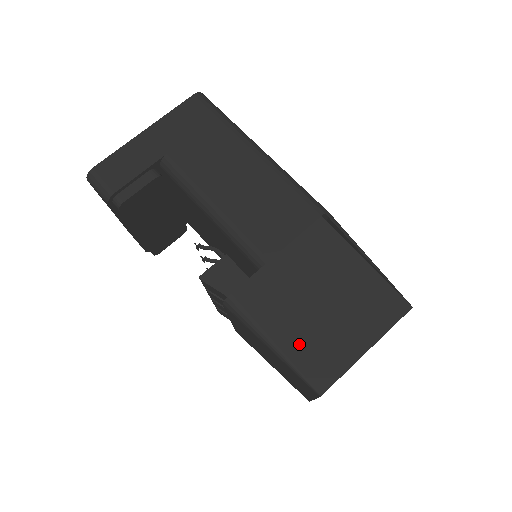
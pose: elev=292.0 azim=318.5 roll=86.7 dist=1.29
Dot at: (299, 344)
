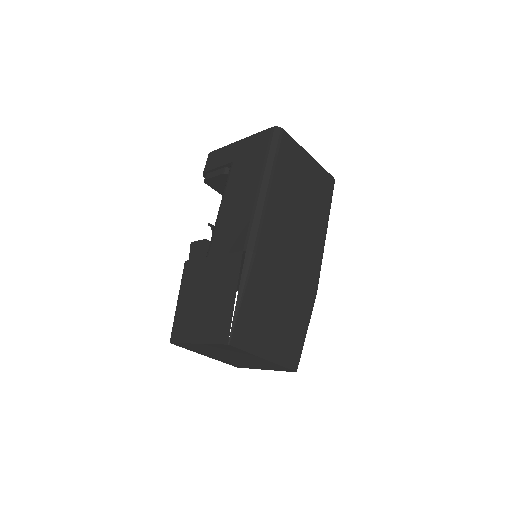
Dot at: (183, 310)
